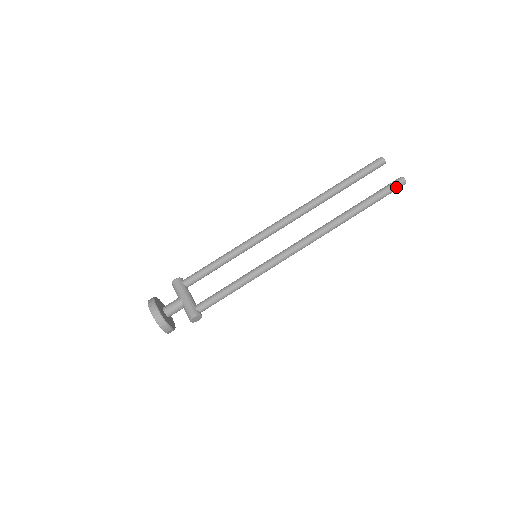
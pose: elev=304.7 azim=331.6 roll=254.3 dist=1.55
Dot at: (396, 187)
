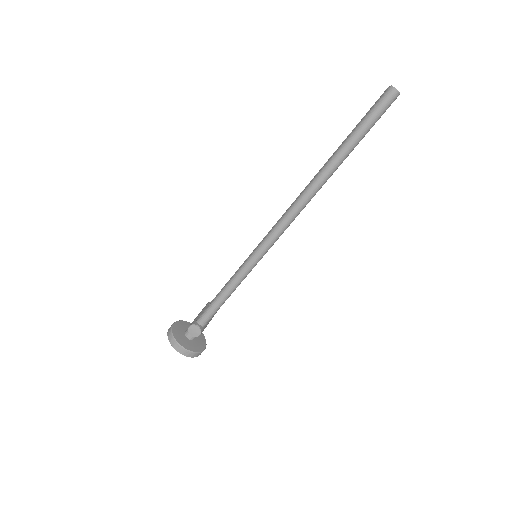
Dot at: (381, 102)
